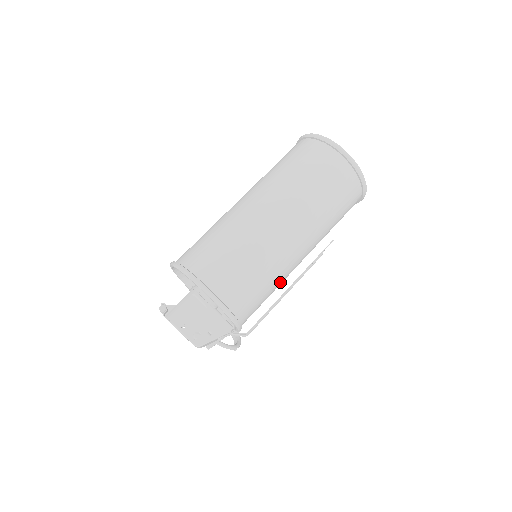
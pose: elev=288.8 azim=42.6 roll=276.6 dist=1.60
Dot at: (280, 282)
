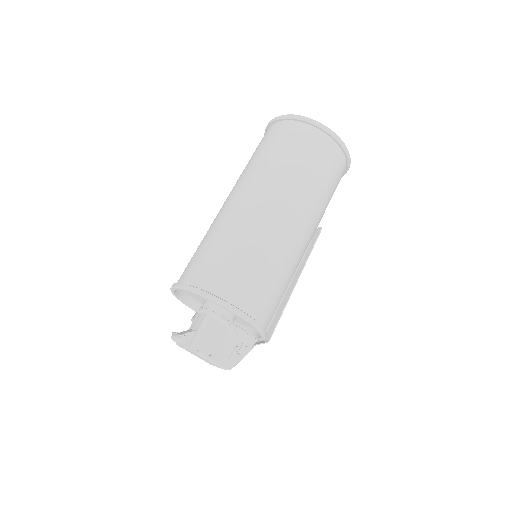
Dot at: occluded
